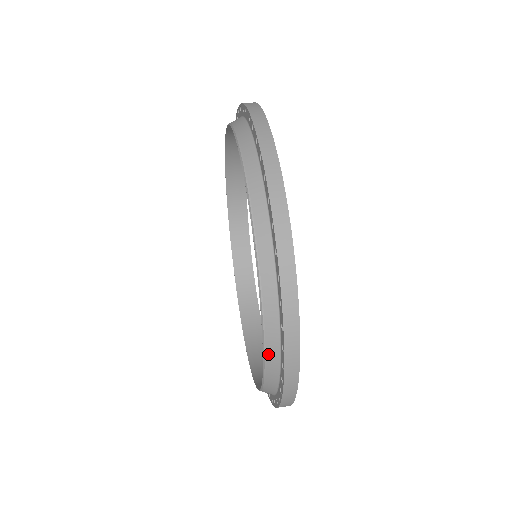
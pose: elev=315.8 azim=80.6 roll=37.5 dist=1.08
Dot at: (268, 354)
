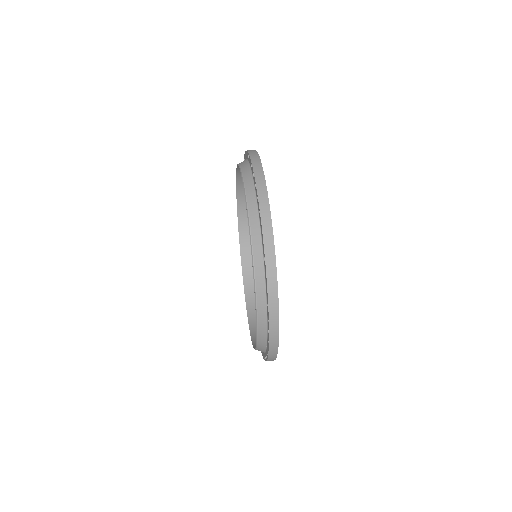
Dot at: (259, 340)
